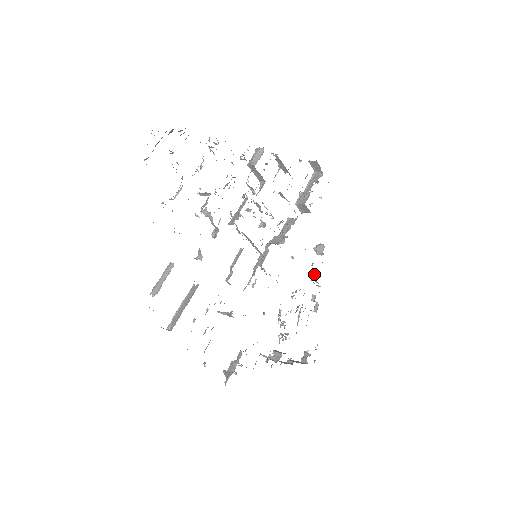
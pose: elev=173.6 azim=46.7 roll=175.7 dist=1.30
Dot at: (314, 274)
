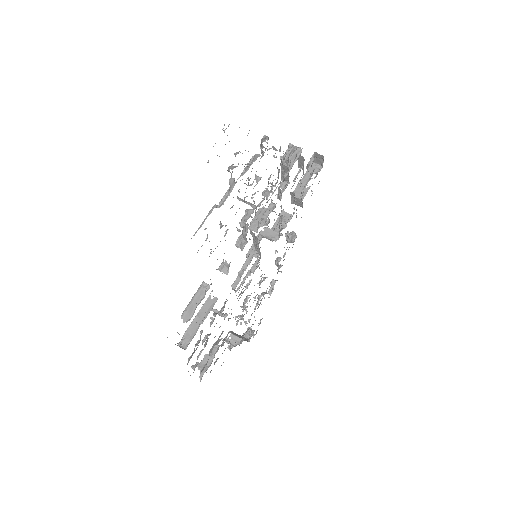
Dot at: (277, 258)
